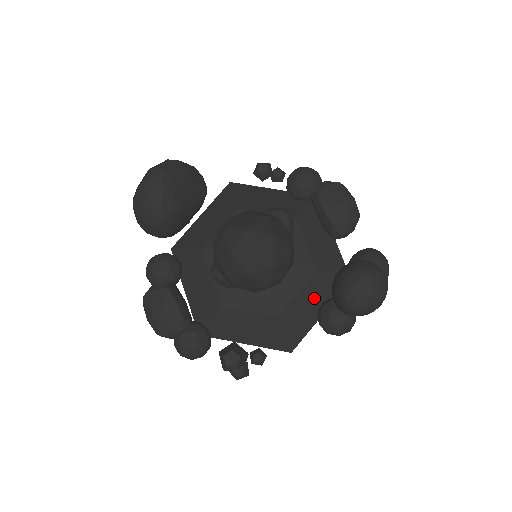
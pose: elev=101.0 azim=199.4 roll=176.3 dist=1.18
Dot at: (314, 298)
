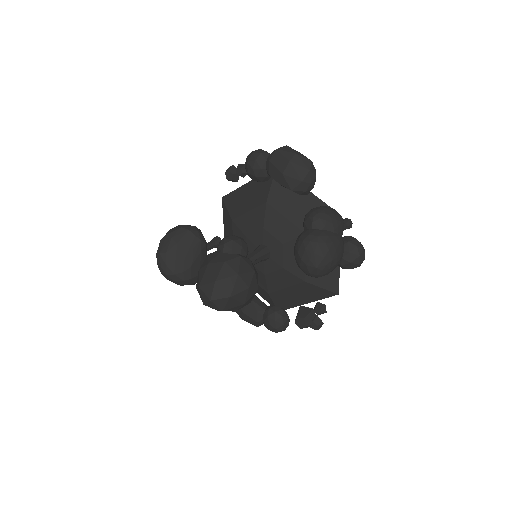
Dot at: occluded
